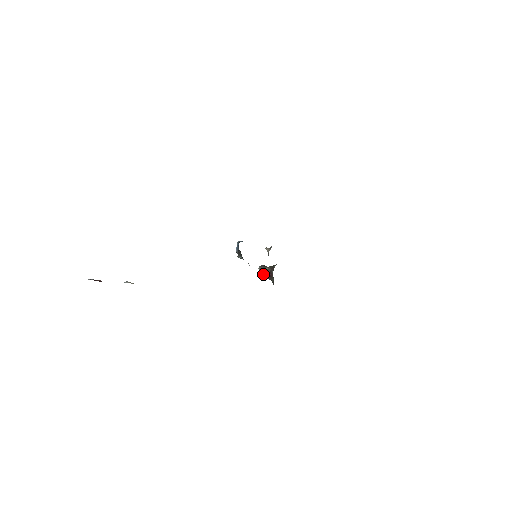
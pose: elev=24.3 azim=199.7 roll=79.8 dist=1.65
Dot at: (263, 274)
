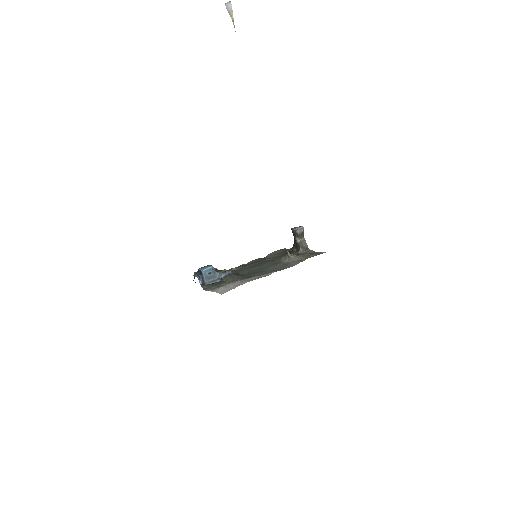
Dot at: occluded
